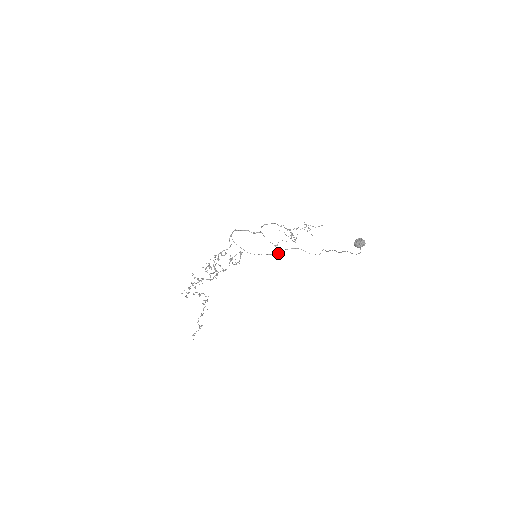
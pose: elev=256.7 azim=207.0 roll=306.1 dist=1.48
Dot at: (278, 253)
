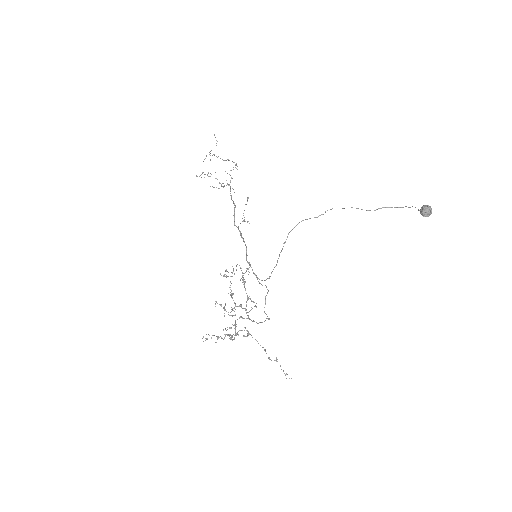
Dot at: (285, 241)
